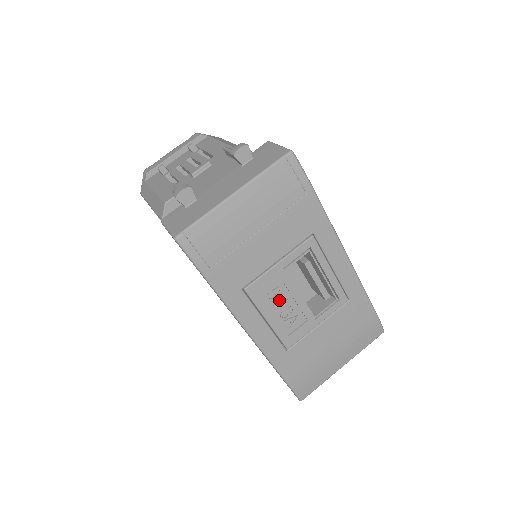
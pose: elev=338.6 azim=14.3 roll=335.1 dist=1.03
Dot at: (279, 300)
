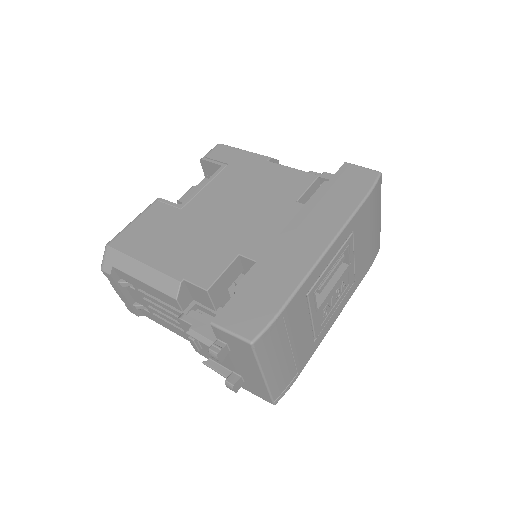
Dot at: (329, 304)
